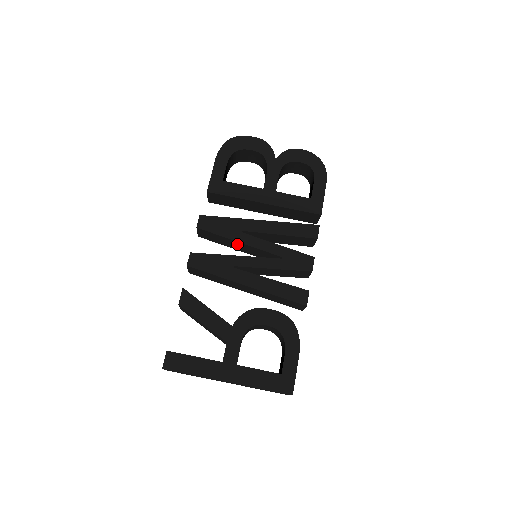
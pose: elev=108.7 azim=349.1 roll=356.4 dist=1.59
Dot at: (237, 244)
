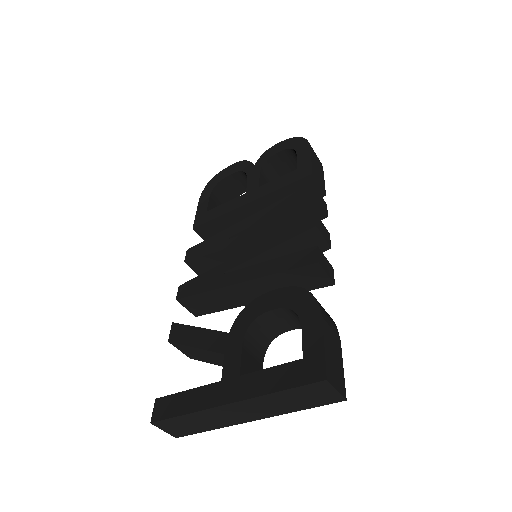
Dot at: (231, 255)
